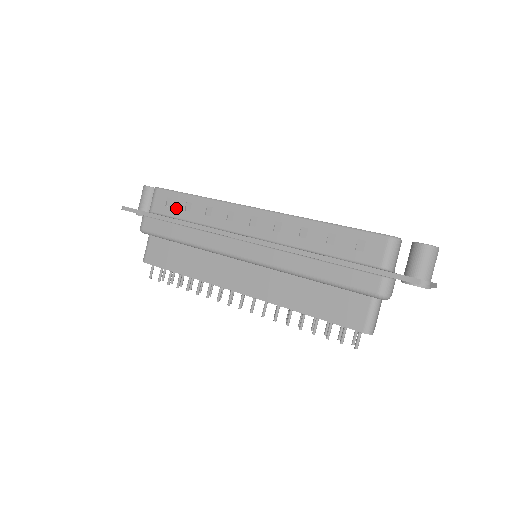
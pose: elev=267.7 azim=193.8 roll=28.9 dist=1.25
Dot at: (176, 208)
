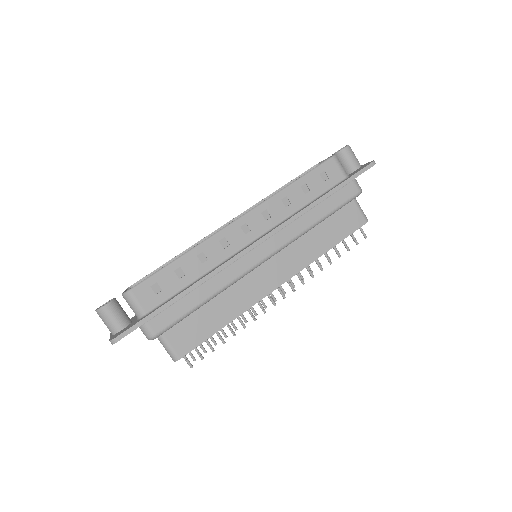
Dot at: (169, 285)
